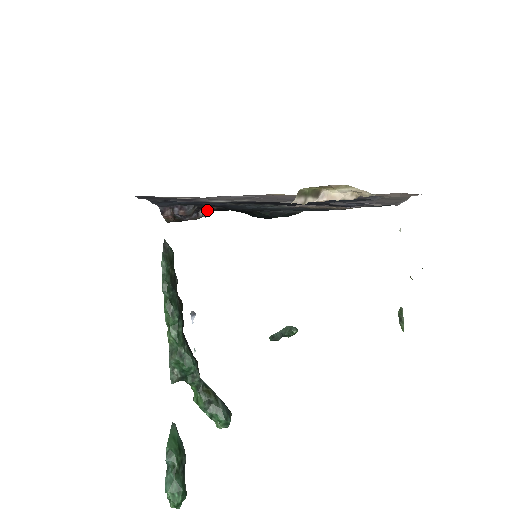
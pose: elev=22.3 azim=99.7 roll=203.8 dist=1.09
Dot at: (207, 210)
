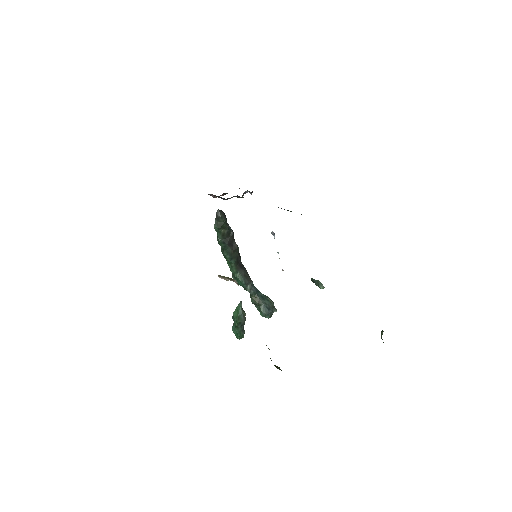
Dot at: (241, 197)
